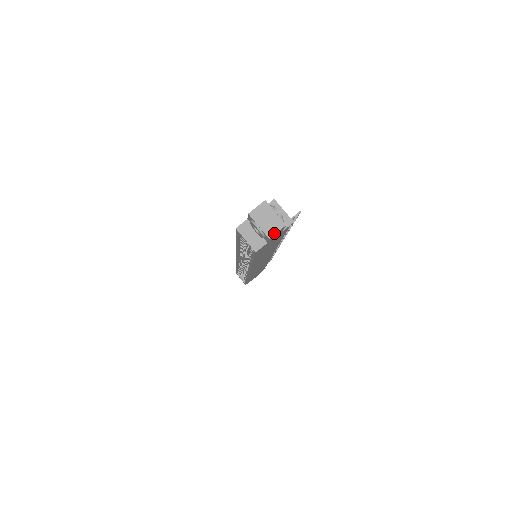
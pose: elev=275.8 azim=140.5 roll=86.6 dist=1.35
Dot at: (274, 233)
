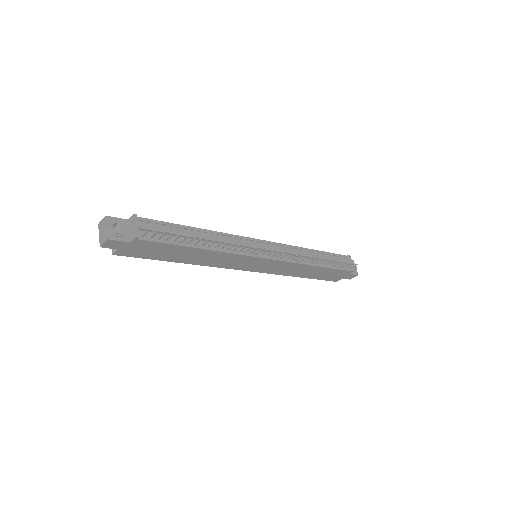
Dot at: (102, 243)
